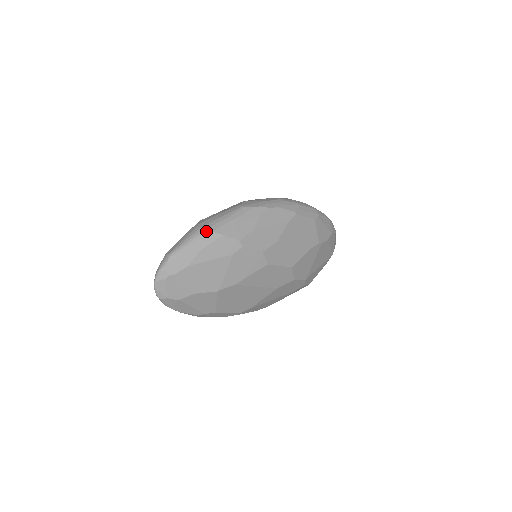
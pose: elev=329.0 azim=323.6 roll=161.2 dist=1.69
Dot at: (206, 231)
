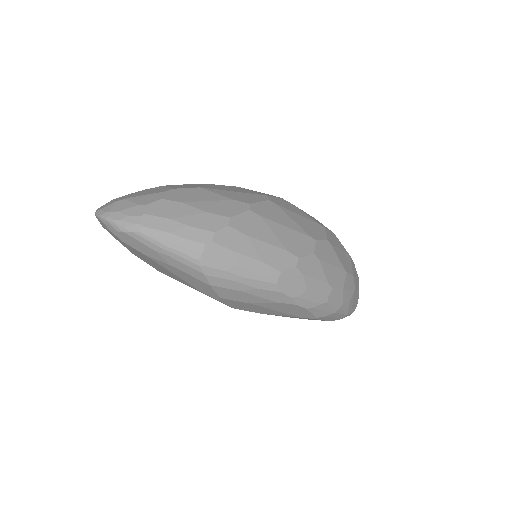
Dot at: (200, 267)
